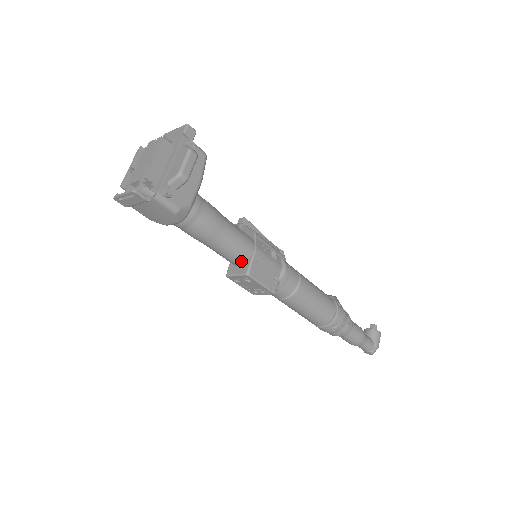
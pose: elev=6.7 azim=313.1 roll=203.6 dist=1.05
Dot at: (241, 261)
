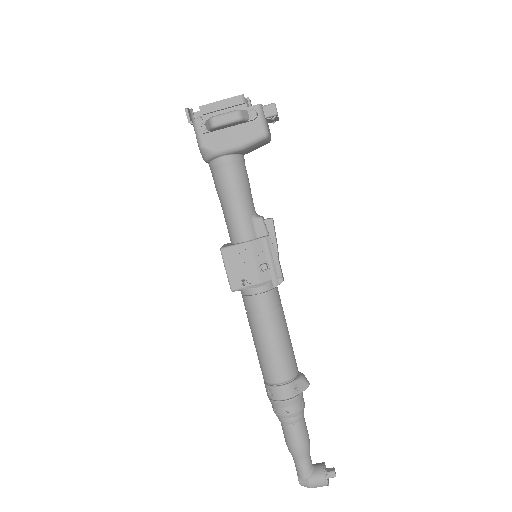
Dot at: (231, 239)
